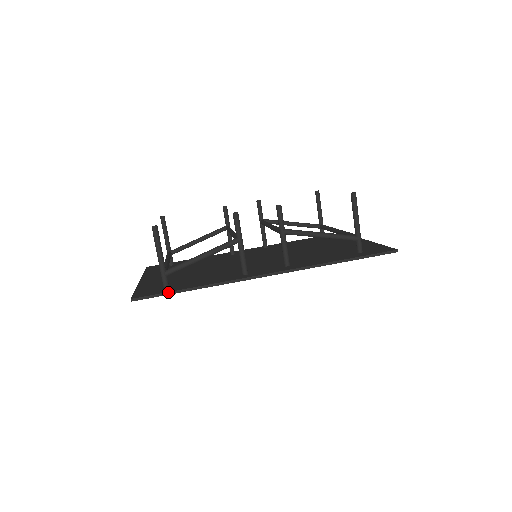
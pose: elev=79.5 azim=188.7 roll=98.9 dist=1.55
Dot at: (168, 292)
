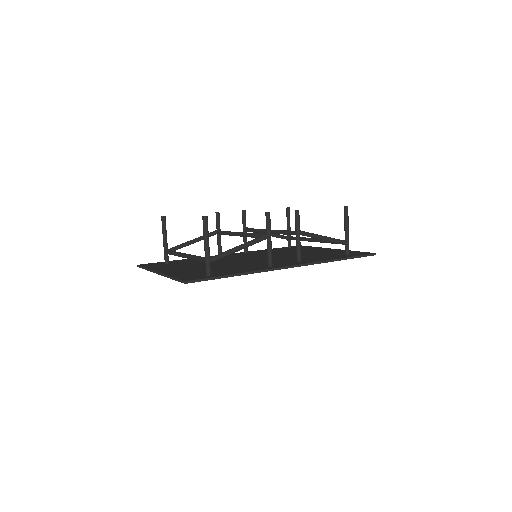
Dot at: (216, 277)
